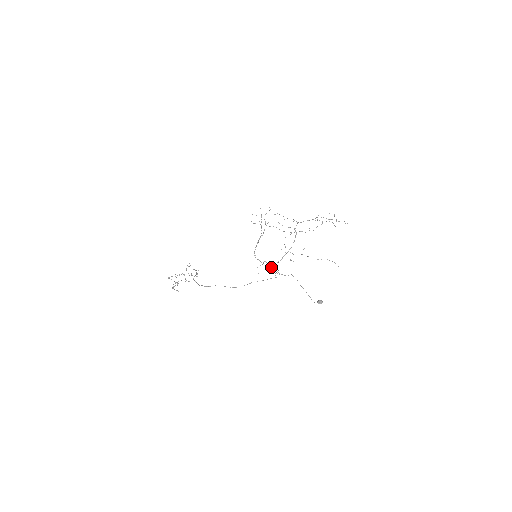
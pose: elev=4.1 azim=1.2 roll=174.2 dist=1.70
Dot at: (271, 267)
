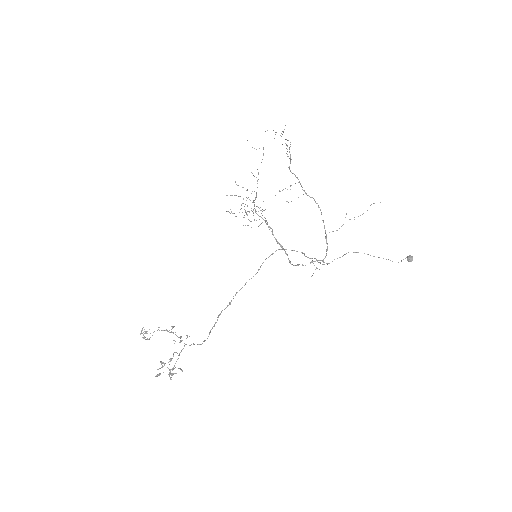
Dot at: occluded
